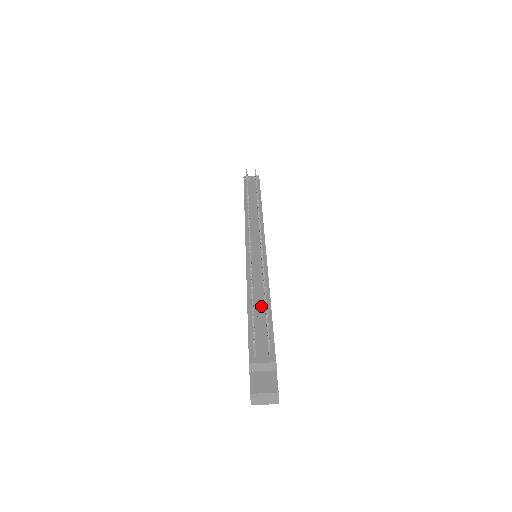
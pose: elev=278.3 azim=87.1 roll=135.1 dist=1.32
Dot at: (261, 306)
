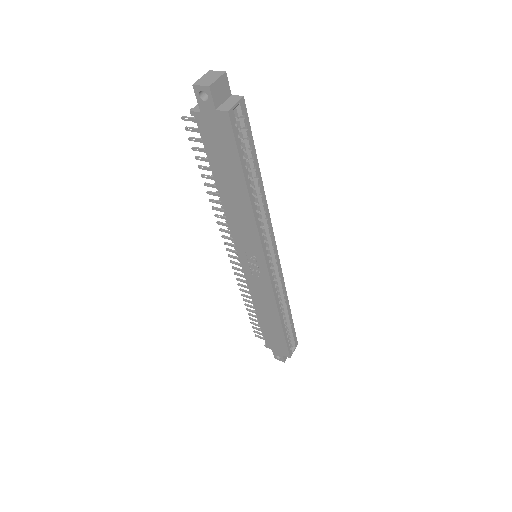
Dot at: occluded
